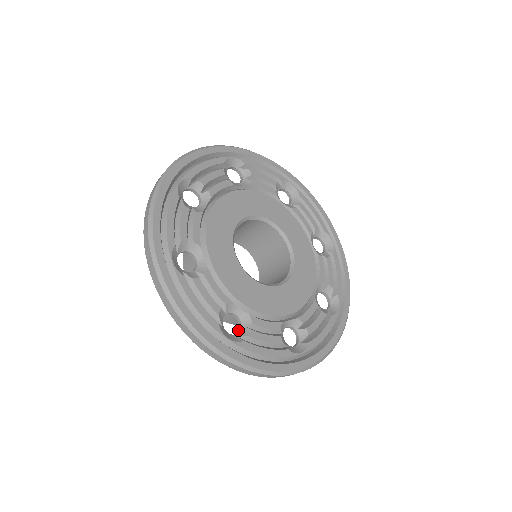
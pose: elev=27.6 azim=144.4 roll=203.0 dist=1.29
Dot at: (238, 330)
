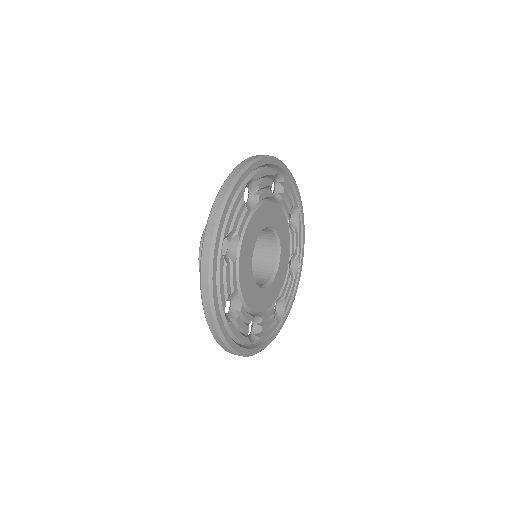
Dot at: (252, 327)
